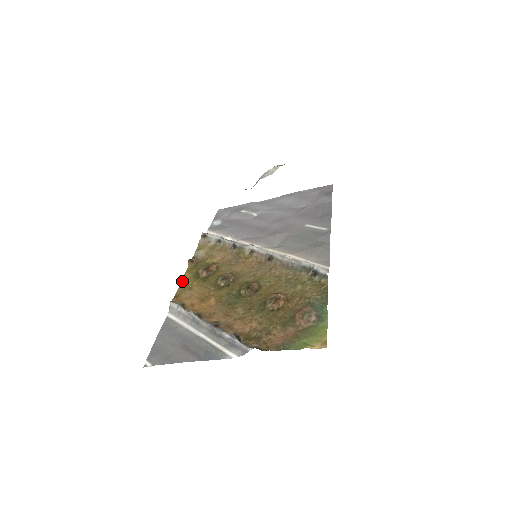
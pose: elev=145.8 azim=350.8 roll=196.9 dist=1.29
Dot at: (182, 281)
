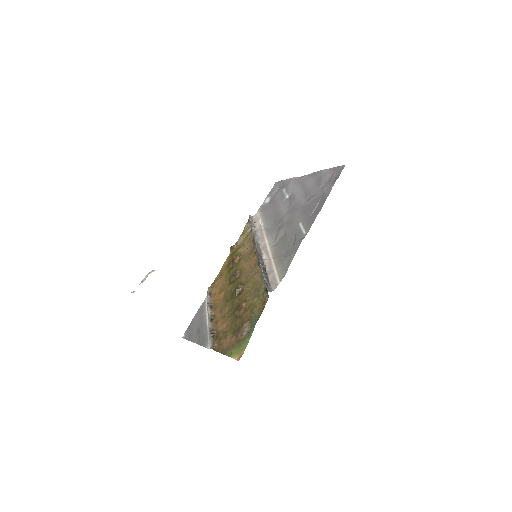
Dot at: (222, 268)
